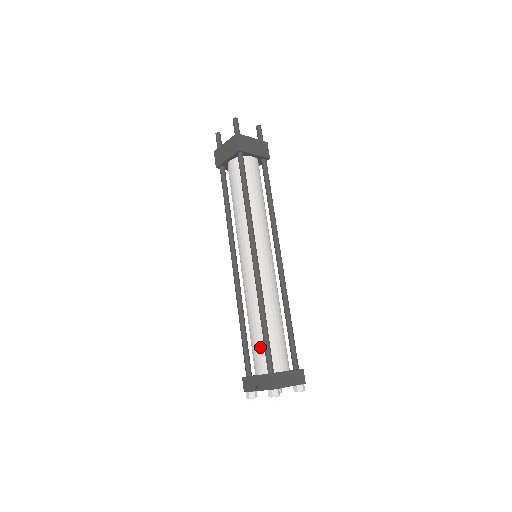
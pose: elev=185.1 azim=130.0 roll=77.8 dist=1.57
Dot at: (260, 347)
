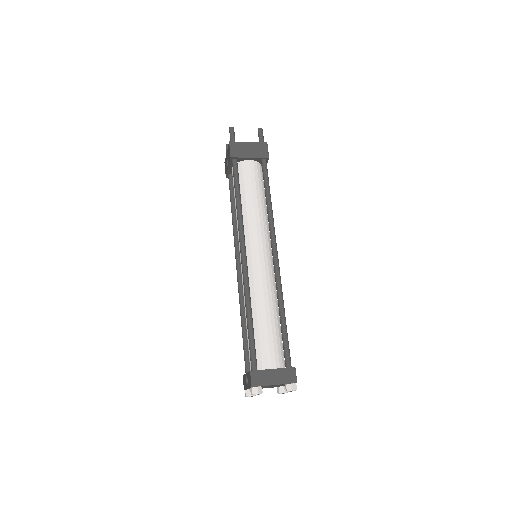
Dot at: occluded
